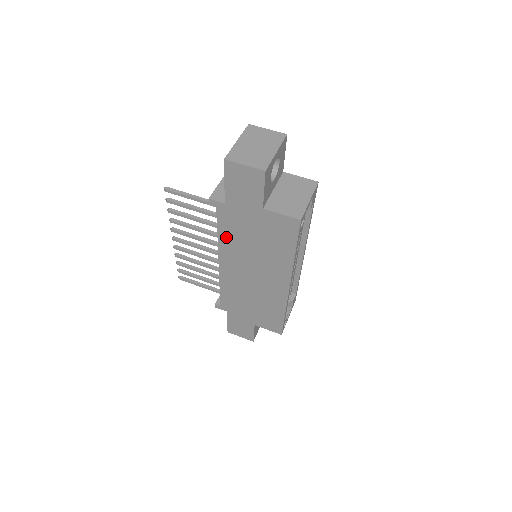
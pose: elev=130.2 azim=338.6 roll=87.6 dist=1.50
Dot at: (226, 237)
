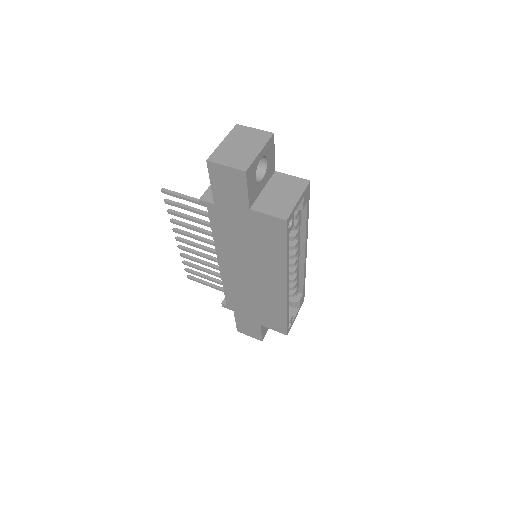
Dot at: (221, 237)
